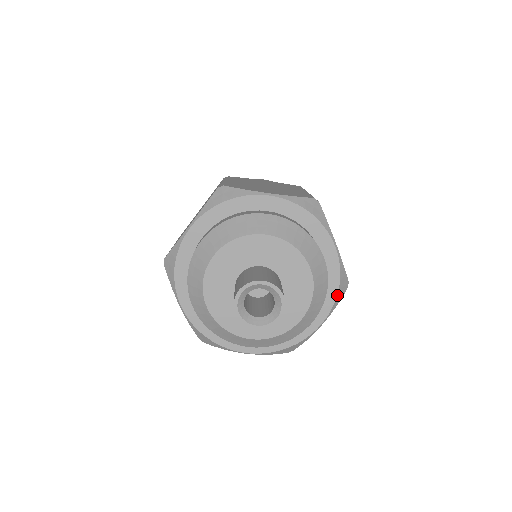
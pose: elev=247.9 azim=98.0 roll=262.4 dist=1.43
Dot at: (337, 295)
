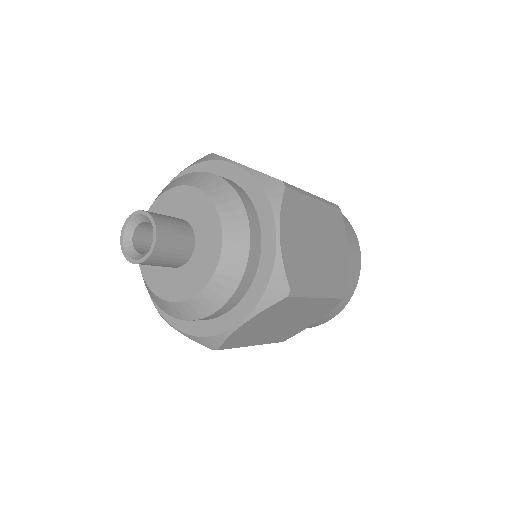
Dot at: (267, 197)
